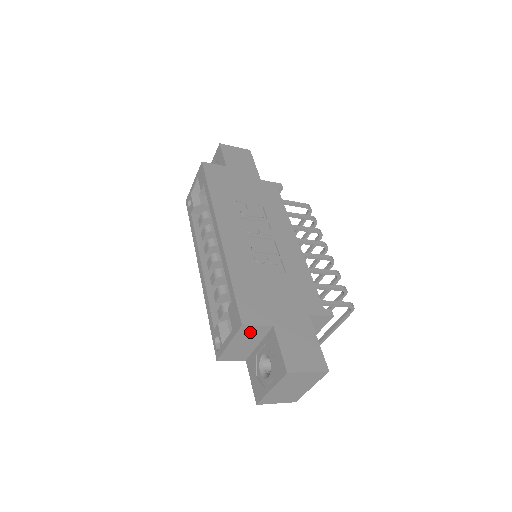
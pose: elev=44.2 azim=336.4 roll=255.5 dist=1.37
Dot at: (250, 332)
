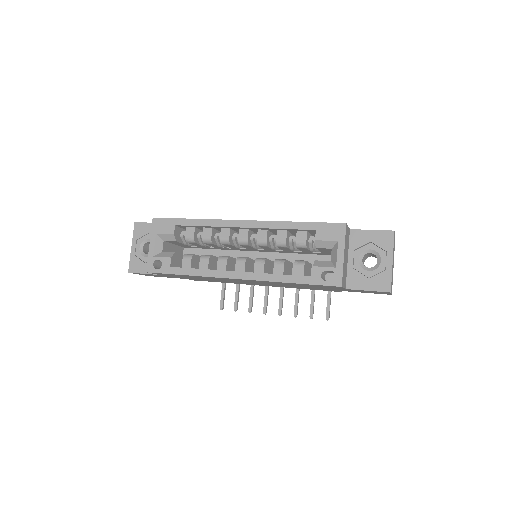
Dot at: (347, 237)
